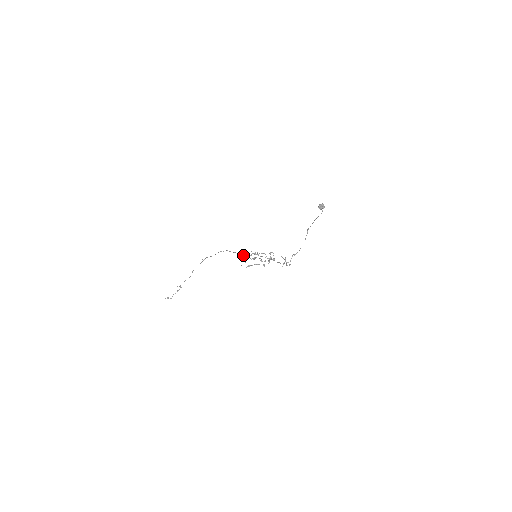
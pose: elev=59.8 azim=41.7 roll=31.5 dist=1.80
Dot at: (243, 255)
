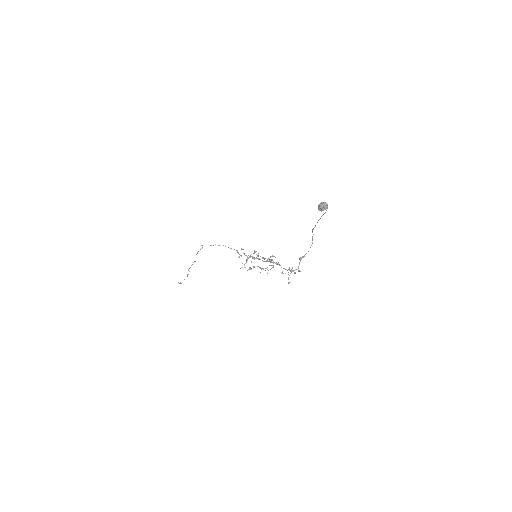
Dot at: occluded
